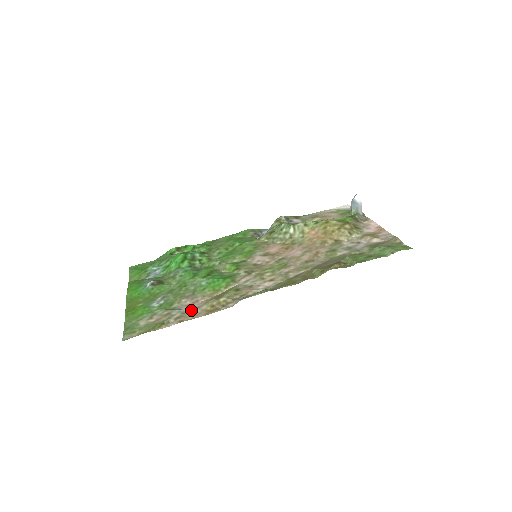
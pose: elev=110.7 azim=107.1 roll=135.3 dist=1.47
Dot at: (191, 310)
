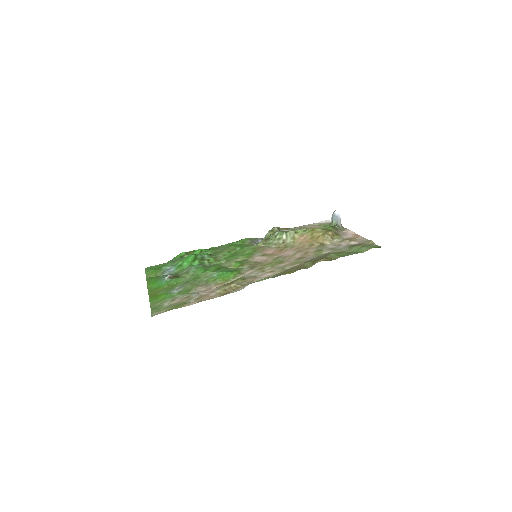
Dot at: (207, 294)
